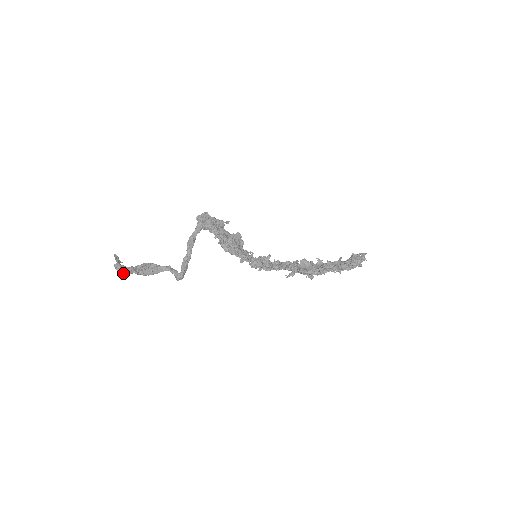
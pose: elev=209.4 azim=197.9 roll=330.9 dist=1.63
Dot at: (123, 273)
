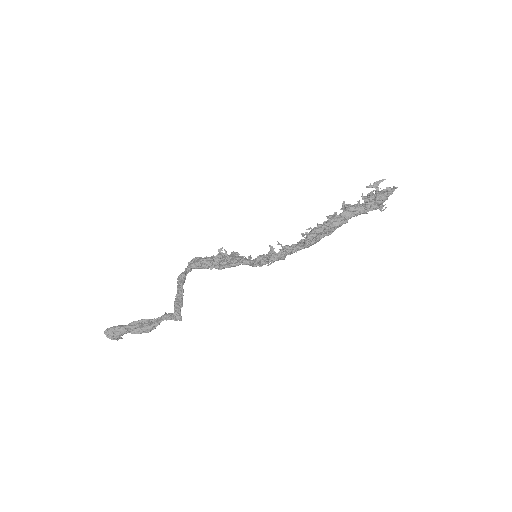
Dot at: (110, 333)
